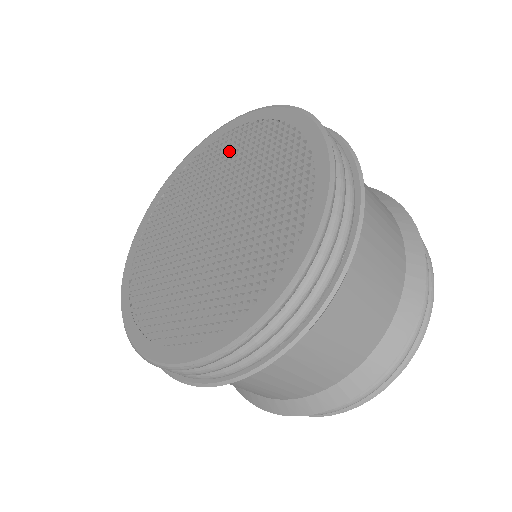
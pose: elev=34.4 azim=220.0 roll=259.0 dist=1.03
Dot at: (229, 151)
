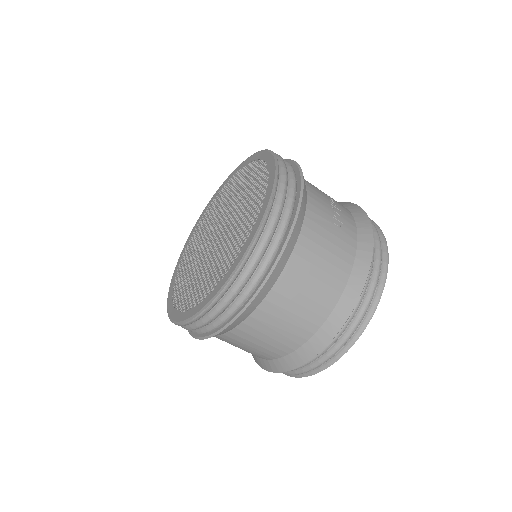
Dot at: (251, 182)
